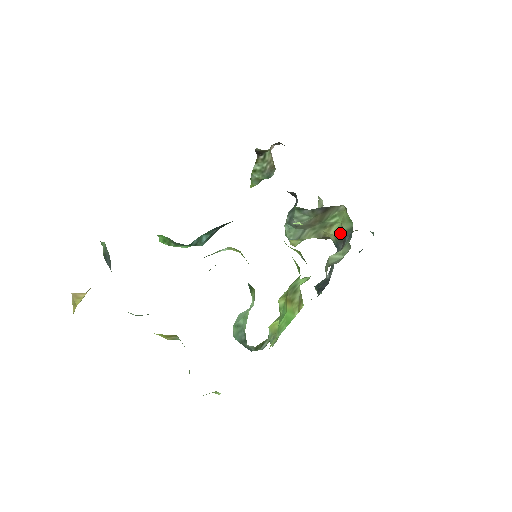
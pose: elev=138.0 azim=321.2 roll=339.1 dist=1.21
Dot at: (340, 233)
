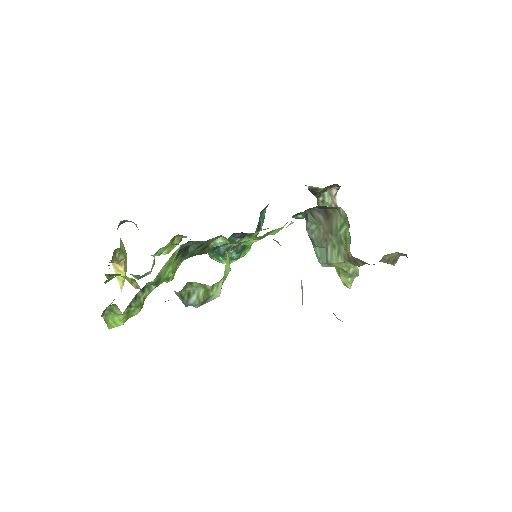
Dot at: occluded
